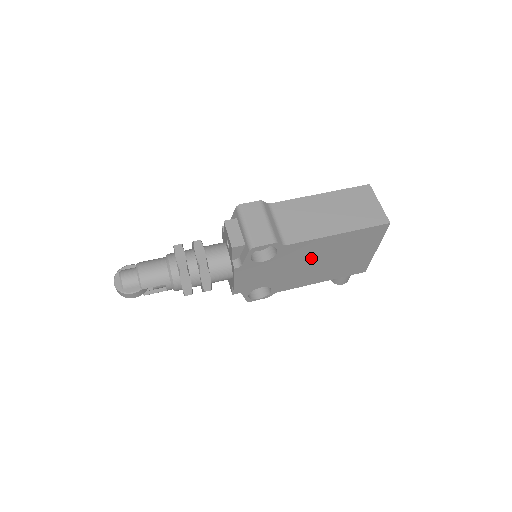
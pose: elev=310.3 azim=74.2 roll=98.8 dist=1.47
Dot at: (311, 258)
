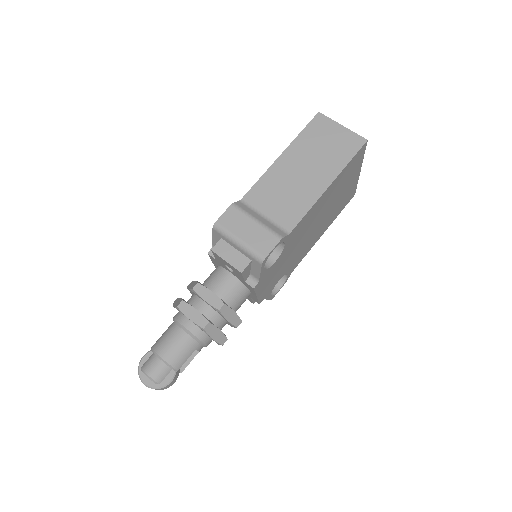
Dot at: (312, 223)
